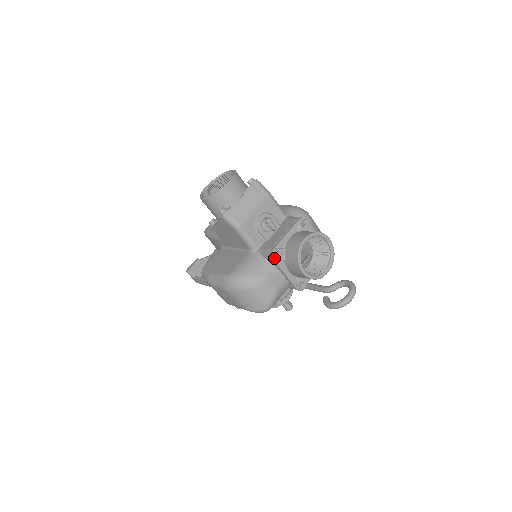
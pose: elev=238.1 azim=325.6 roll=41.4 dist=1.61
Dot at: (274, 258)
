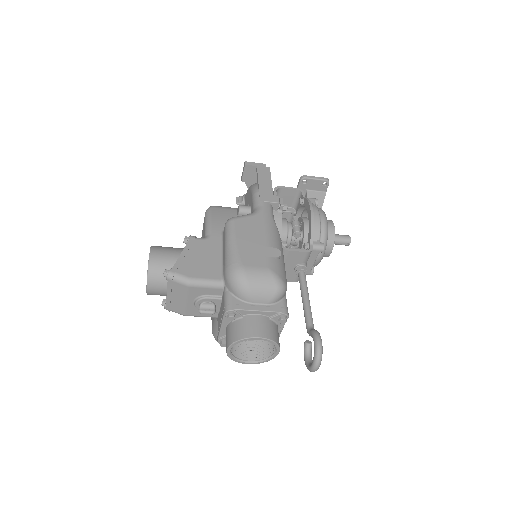
Dot at: occluded
